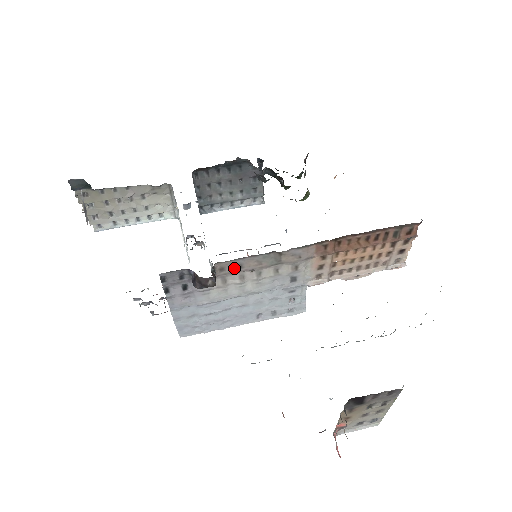
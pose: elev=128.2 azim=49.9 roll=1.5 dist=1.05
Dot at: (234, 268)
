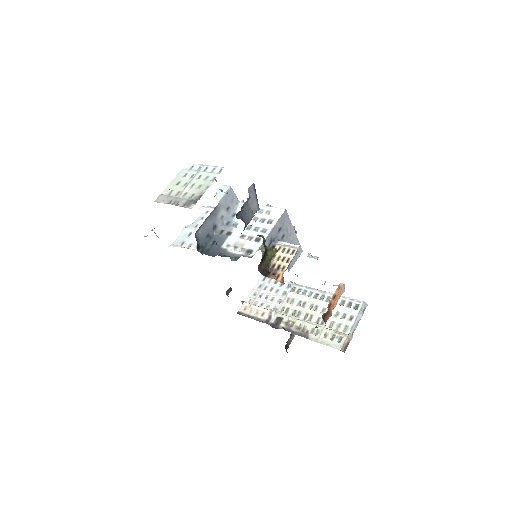
Dot at: occluded
